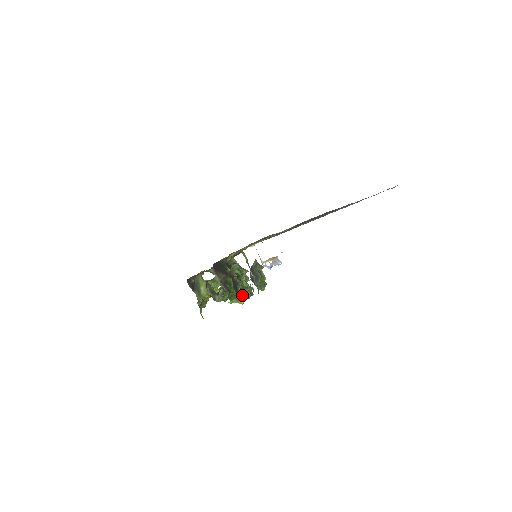
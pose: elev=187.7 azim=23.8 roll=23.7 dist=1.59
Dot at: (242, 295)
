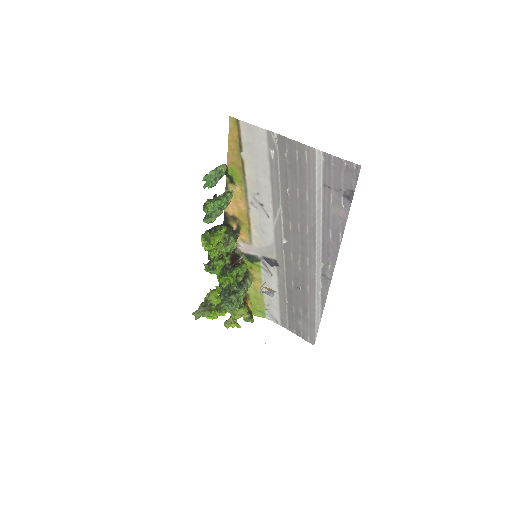
Dot at: (206, 216)
